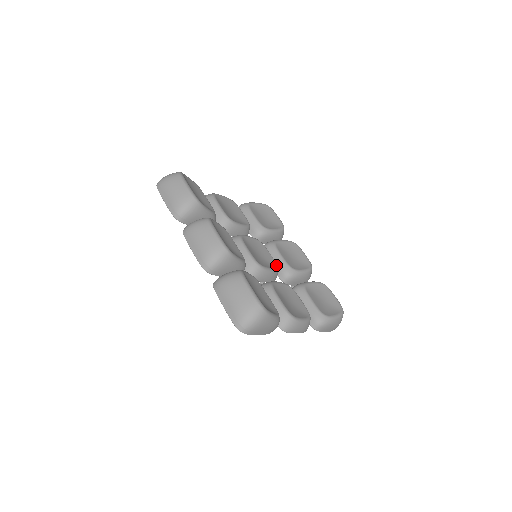
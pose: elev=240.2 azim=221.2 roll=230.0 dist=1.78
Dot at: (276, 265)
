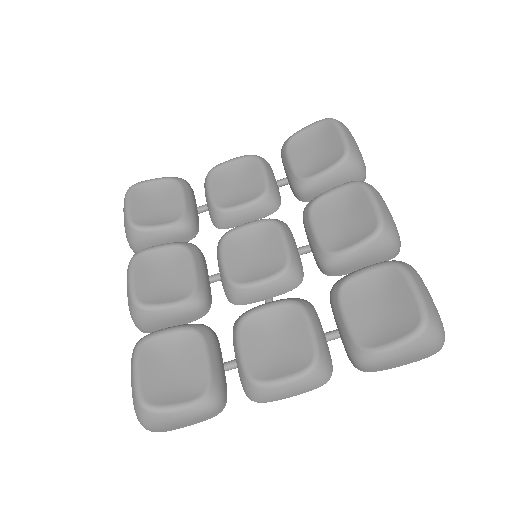
Dot at: (284, 263)
